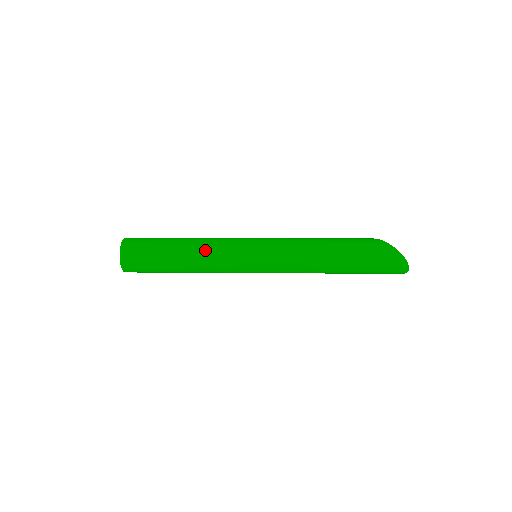
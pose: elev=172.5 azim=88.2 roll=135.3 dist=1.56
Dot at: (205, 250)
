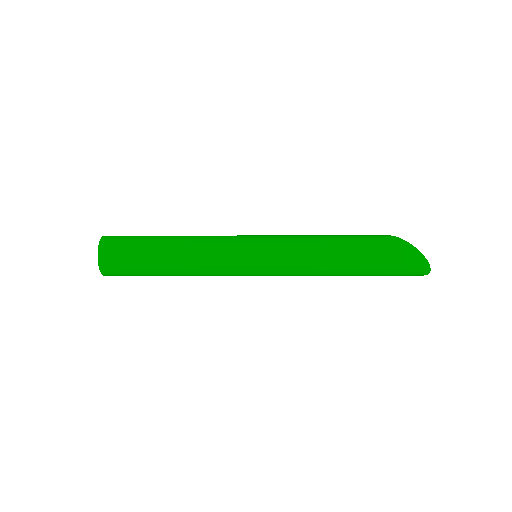
Dot at: (197, 251)
